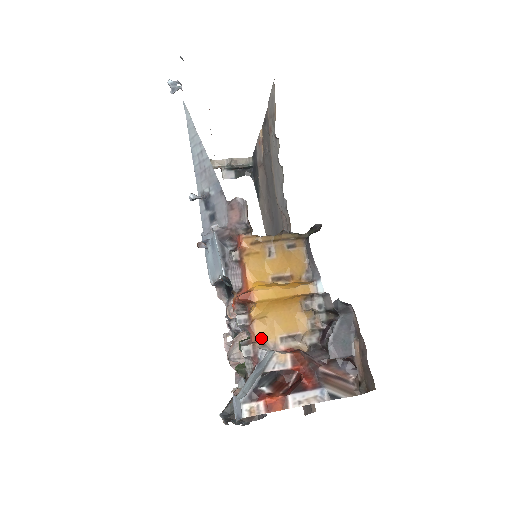
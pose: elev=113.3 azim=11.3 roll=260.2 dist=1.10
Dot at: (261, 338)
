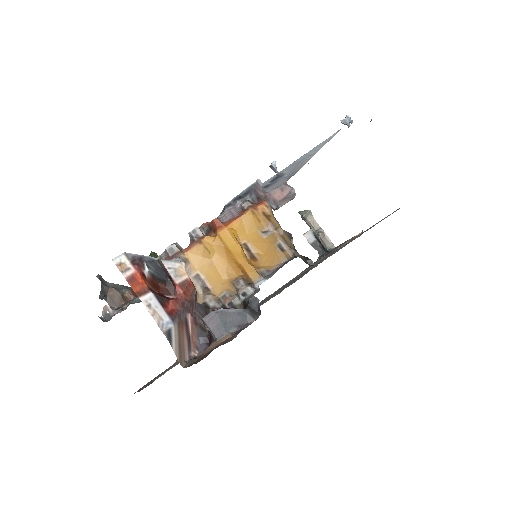
Dot at: (189, 256)
